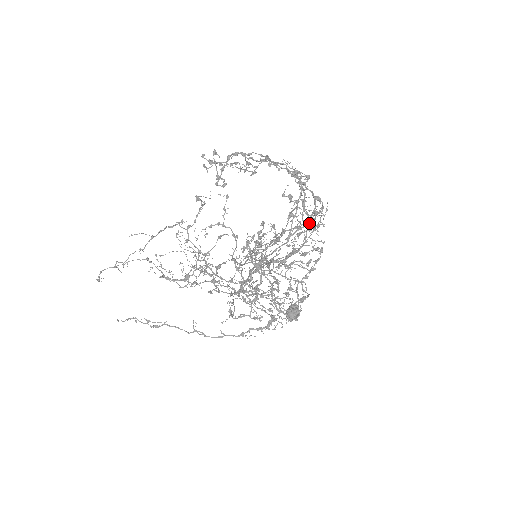
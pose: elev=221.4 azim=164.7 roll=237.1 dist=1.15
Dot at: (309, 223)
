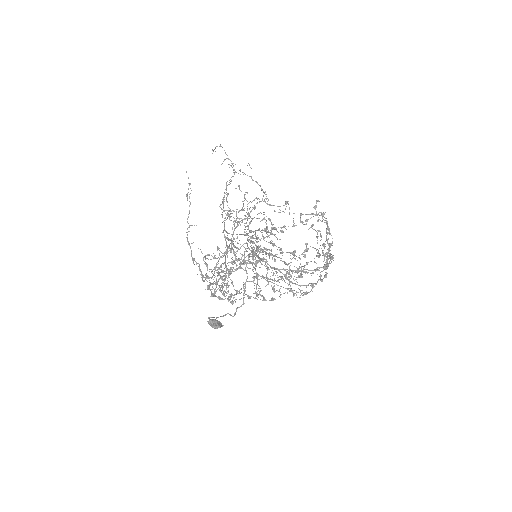
Dot at: occluded
